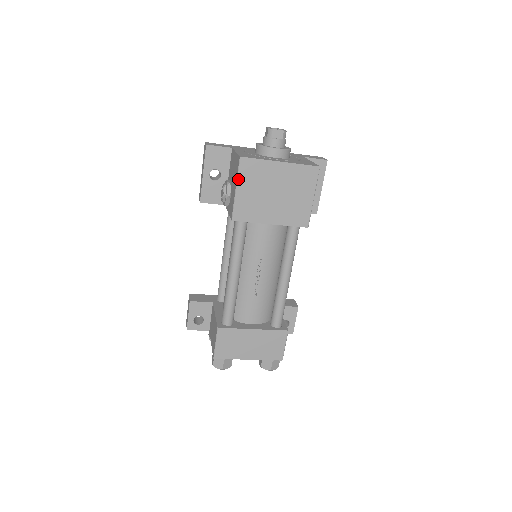
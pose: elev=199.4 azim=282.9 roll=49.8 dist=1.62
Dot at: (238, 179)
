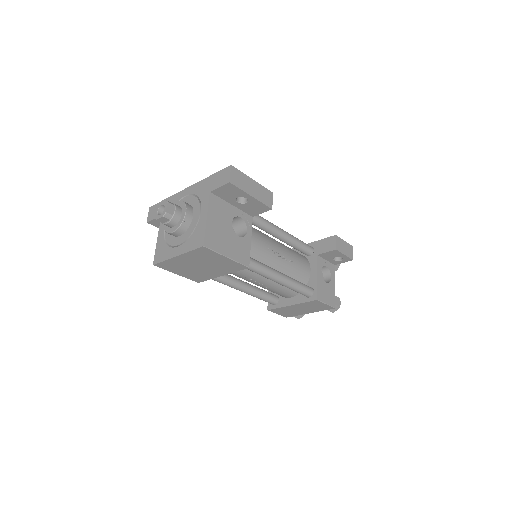
Dot at: (170, 271)
